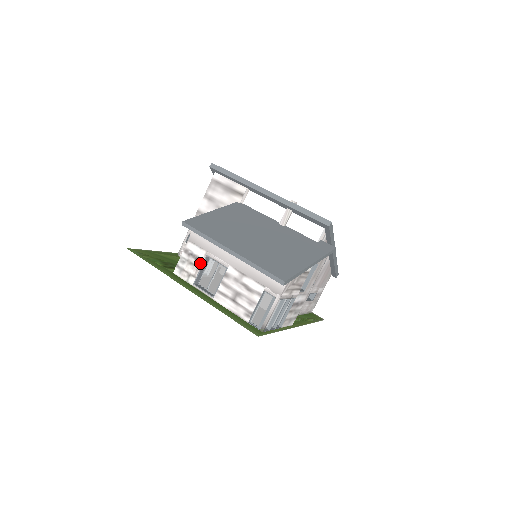
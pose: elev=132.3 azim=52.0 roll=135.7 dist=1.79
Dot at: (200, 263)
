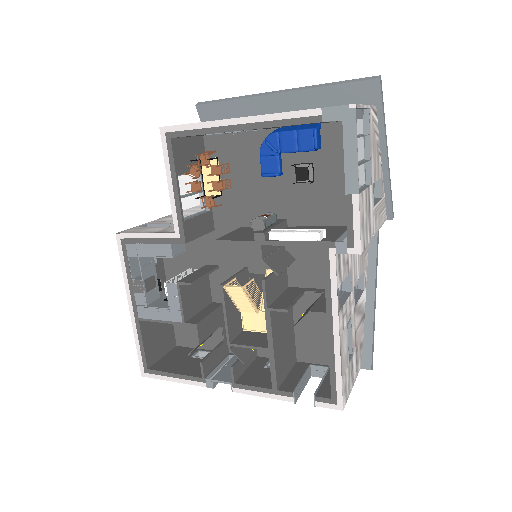
Dot at: occluded
